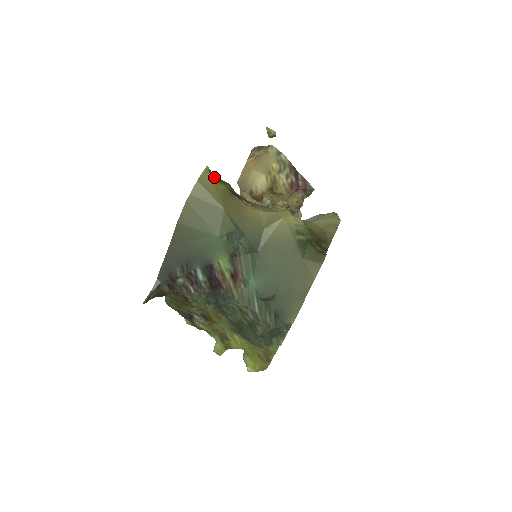
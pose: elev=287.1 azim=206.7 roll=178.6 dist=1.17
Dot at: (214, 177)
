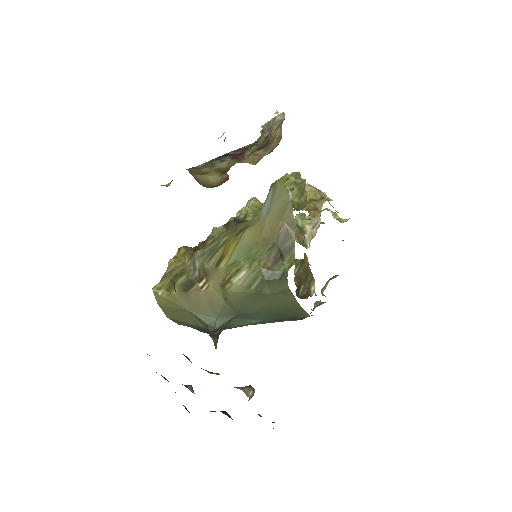
Dot at: (164, 292)
